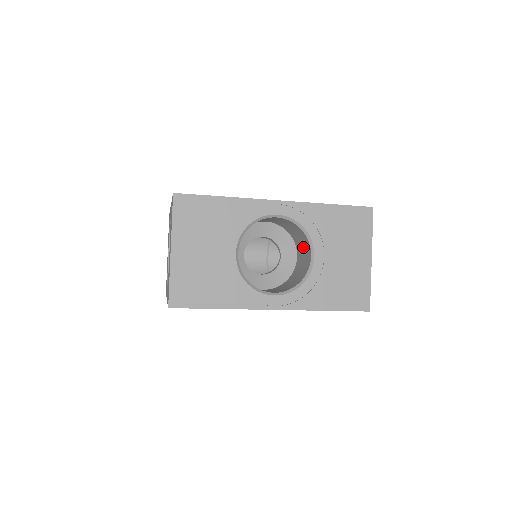
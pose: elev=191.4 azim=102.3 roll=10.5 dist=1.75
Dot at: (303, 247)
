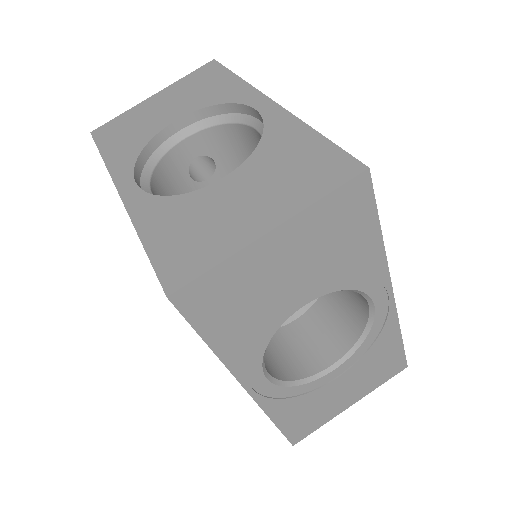
Dot at: (326, 333)
